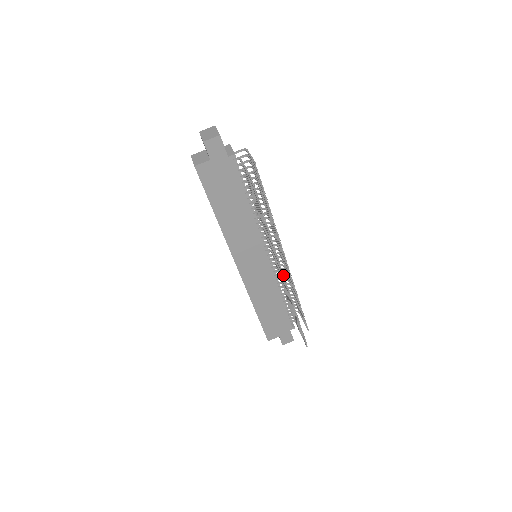
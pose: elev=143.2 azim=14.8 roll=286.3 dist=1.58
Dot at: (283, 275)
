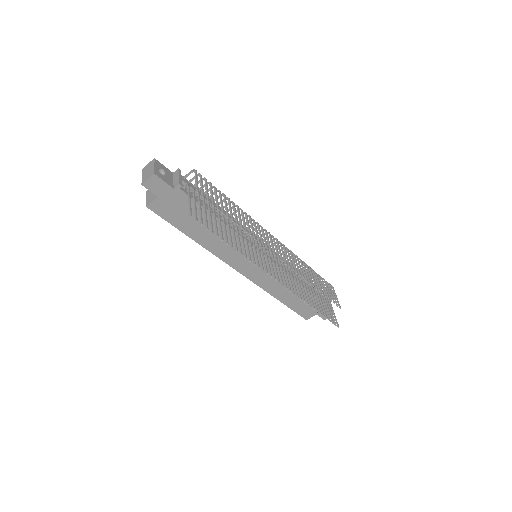
Dot at: (275, 280)
